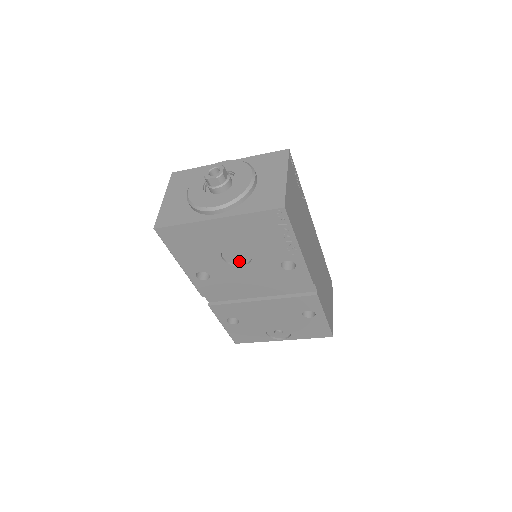
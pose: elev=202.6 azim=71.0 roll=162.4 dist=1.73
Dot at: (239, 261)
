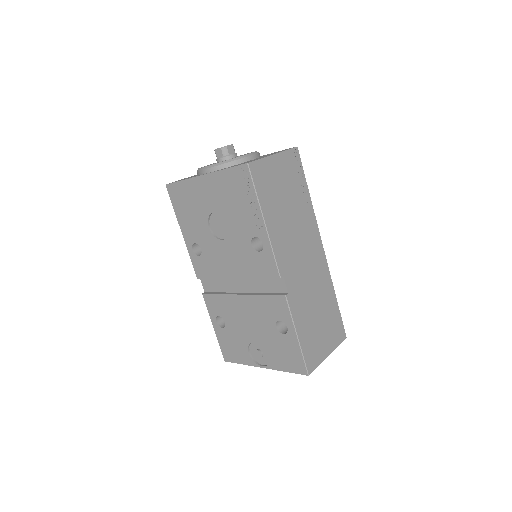
Dot at: (222, 234)
